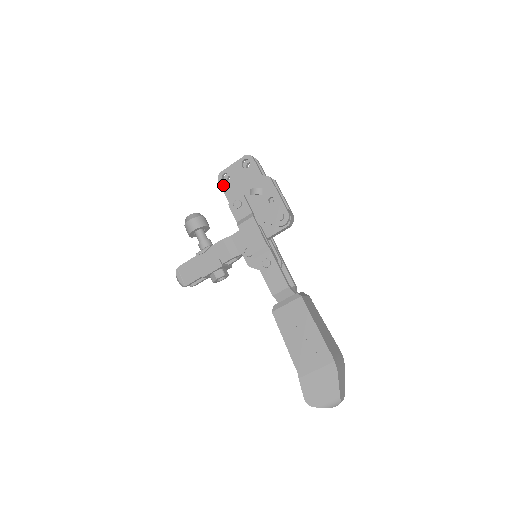
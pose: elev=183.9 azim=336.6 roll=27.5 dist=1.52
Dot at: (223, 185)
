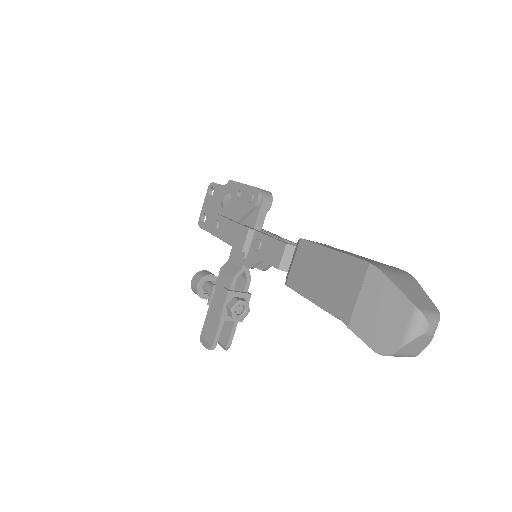
Dot at: (204, 226)
